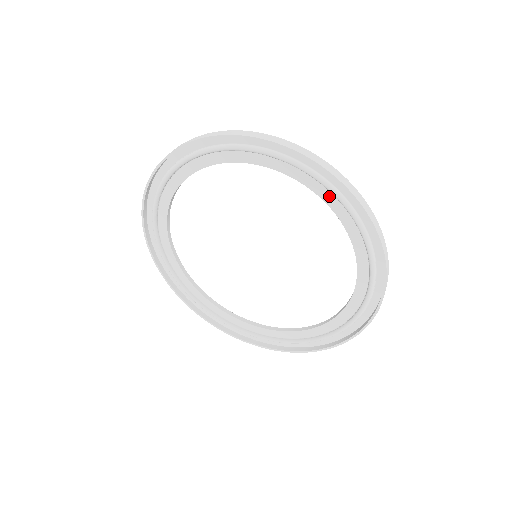
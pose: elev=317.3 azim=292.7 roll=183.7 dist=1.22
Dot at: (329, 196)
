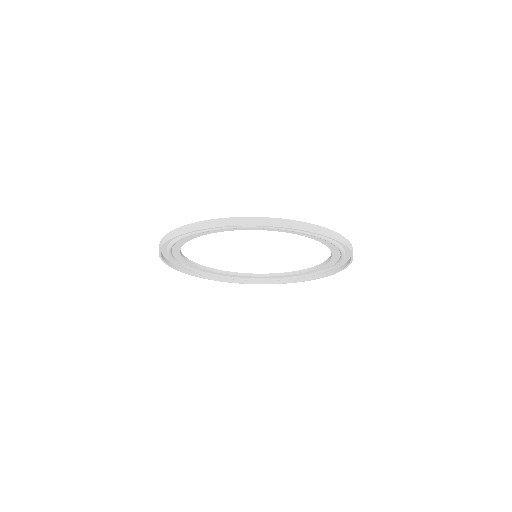
Dot at: (312, 236)
